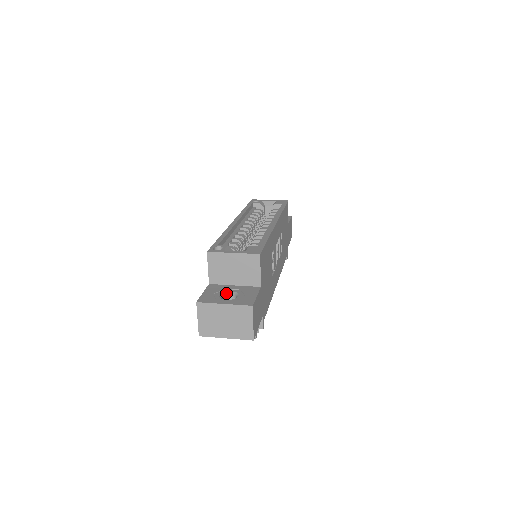
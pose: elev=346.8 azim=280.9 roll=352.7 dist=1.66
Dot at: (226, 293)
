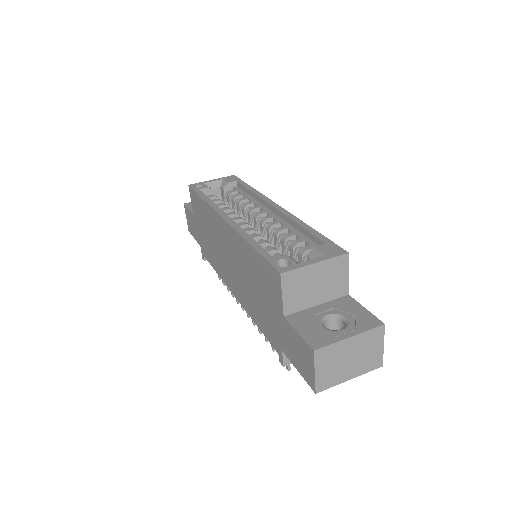
Dot at: (324, 320)
